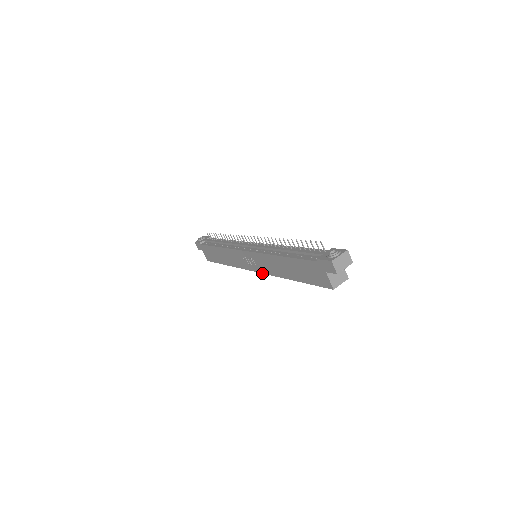
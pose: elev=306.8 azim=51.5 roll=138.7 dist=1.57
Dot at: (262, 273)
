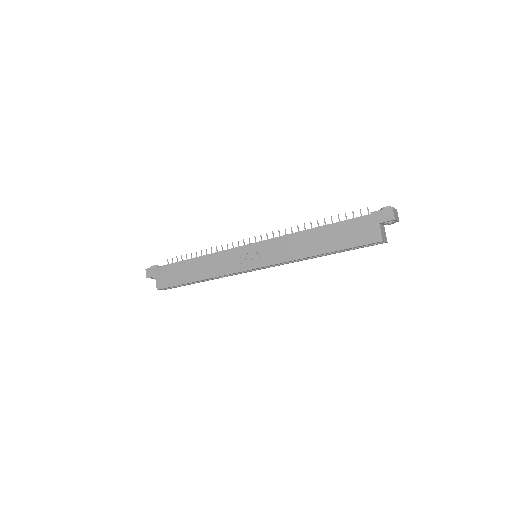
Dot at: (268, 265)
